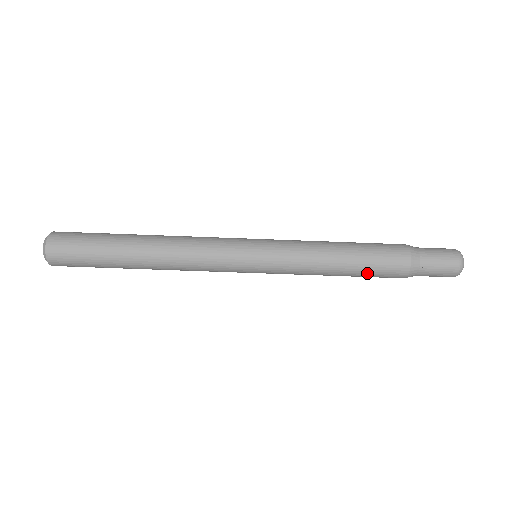
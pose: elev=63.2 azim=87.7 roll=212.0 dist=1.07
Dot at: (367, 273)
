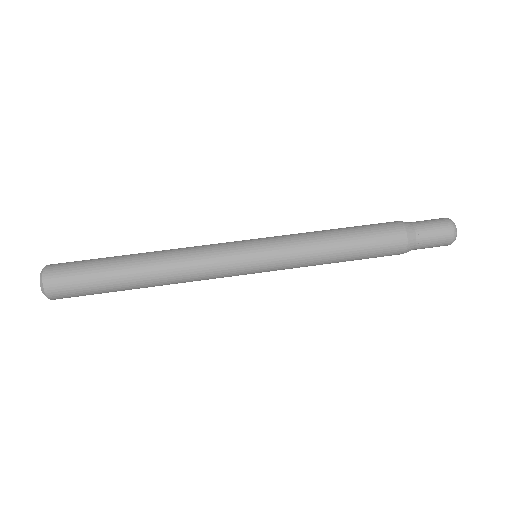
Dot at: (364, 230)
